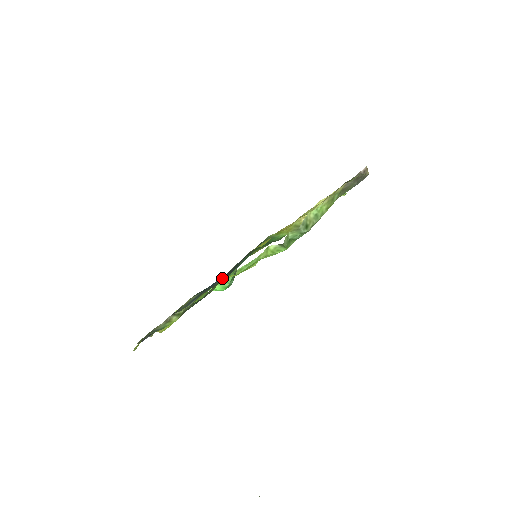
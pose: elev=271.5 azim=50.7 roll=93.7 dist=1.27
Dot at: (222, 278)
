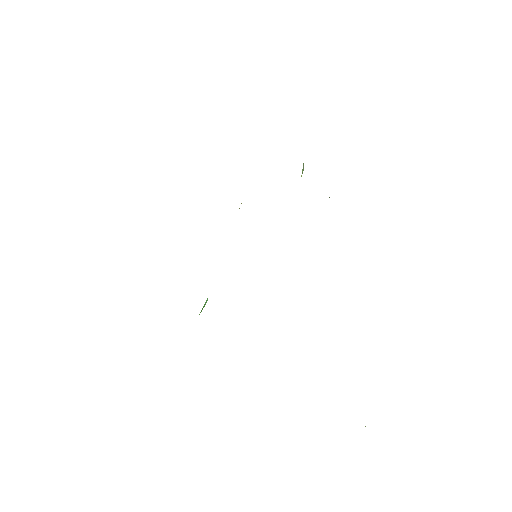
Dot at: occluded
